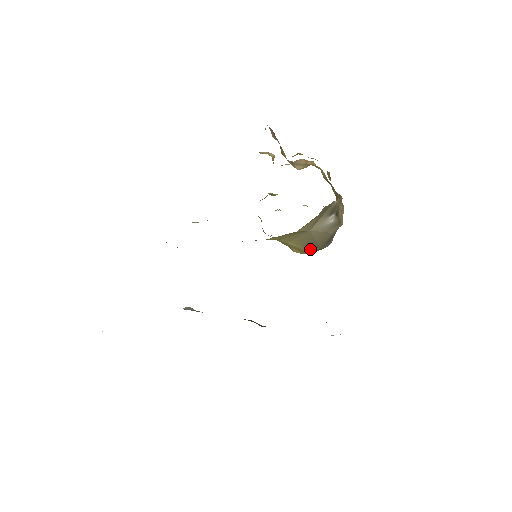
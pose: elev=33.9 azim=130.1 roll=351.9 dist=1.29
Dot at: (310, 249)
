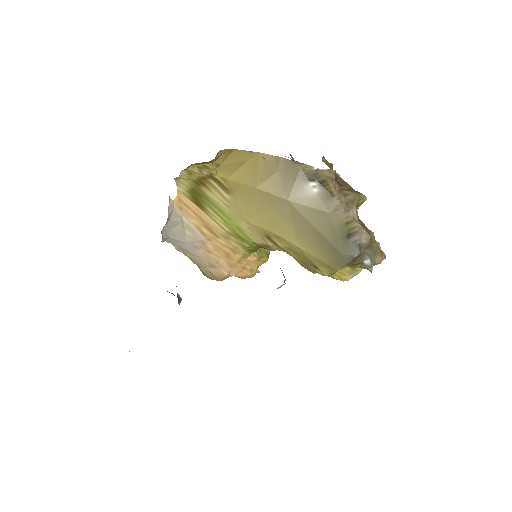
Dot at: (331, 258)
